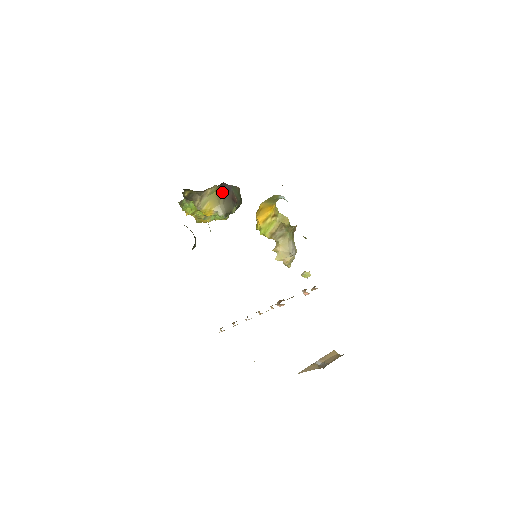
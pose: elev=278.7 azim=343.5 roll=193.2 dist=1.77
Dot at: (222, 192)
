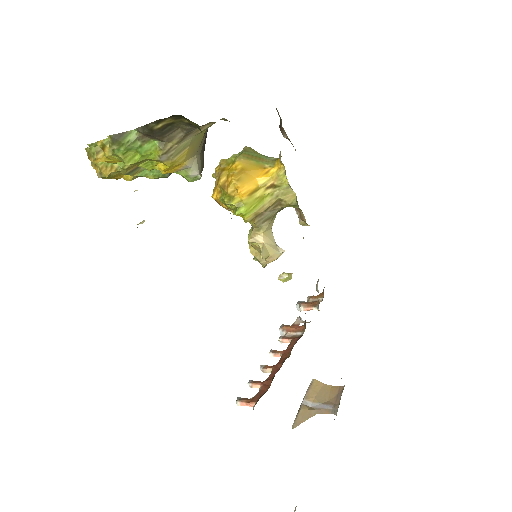
Dot at: (206, 131)
